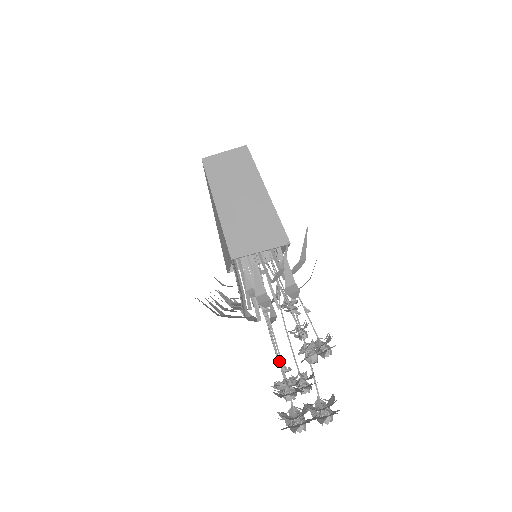
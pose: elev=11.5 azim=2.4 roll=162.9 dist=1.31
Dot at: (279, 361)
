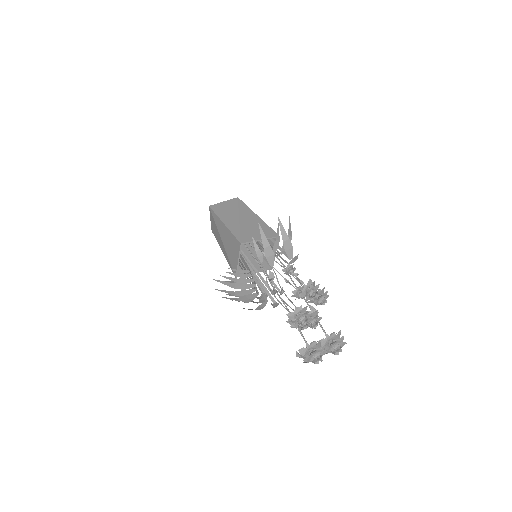
Dot at: (289, 306)
